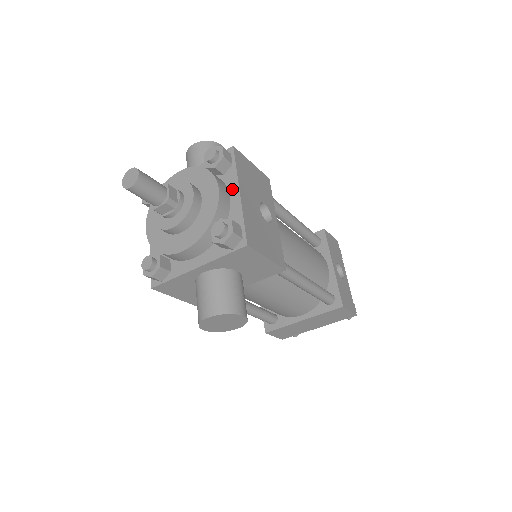
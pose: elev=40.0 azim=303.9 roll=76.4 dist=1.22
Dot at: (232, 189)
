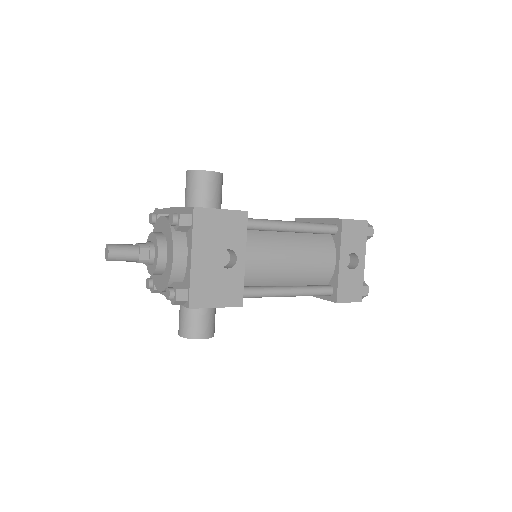
Dot at: (189, 251)
